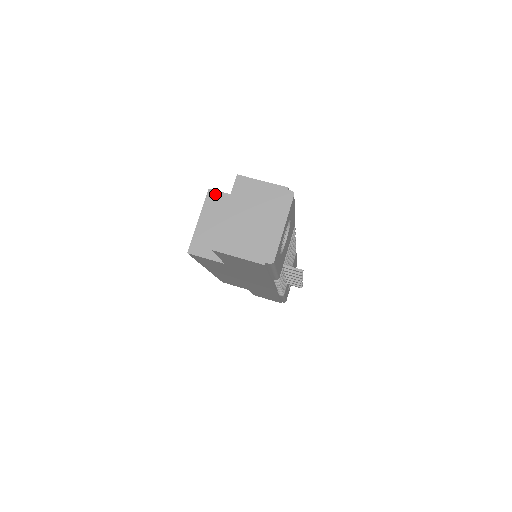
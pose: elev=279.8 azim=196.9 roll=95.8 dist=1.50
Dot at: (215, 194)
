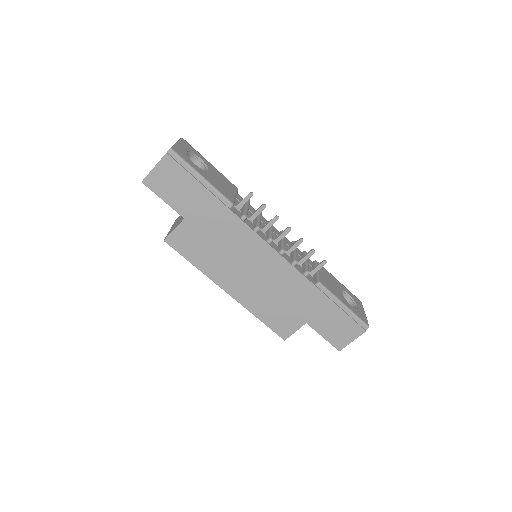
Dot at: occluded
